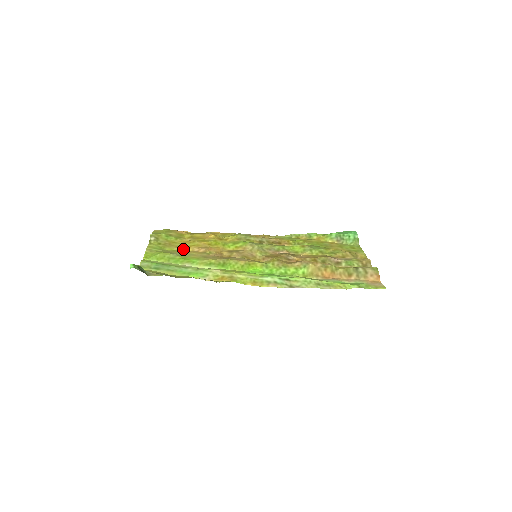
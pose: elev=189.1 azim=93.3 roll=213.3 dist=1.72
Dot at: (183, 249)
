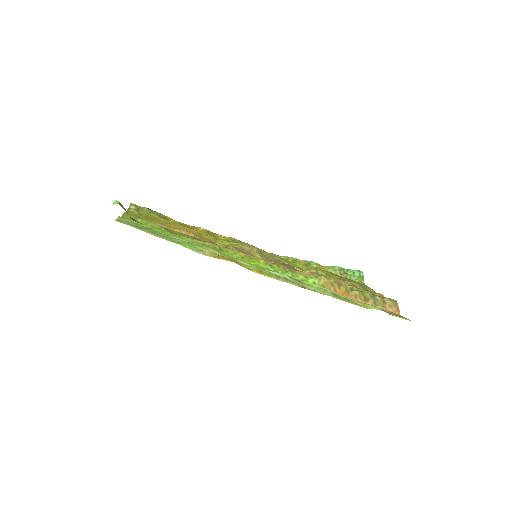
Dot at: (168, 227)
